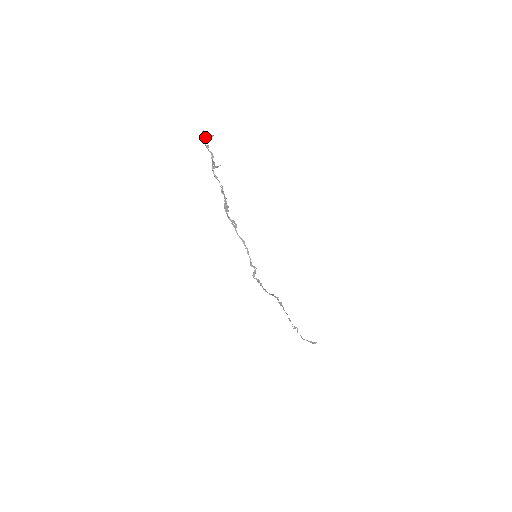
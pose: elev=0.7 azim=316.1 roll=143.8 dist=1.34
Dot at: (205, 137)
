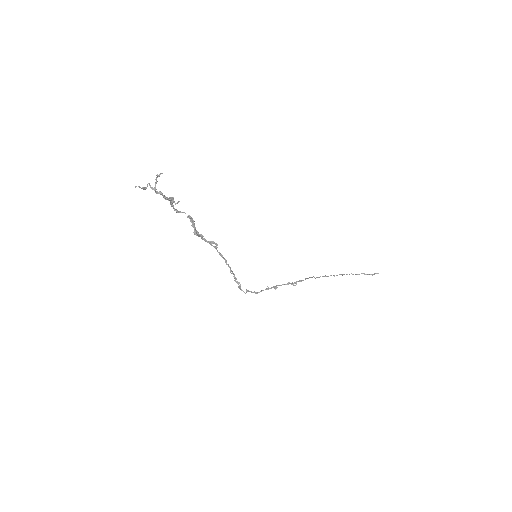
Dot at: (143, 188)
